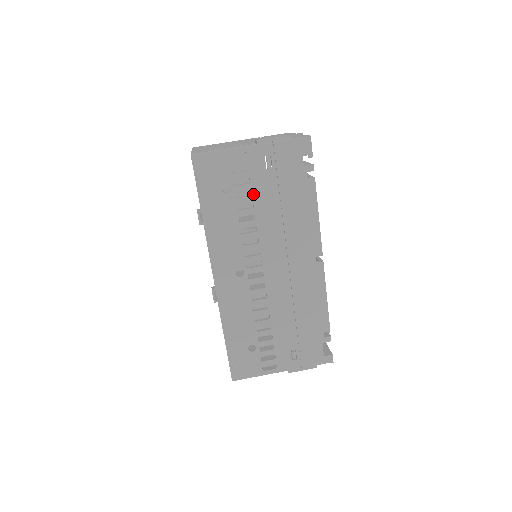
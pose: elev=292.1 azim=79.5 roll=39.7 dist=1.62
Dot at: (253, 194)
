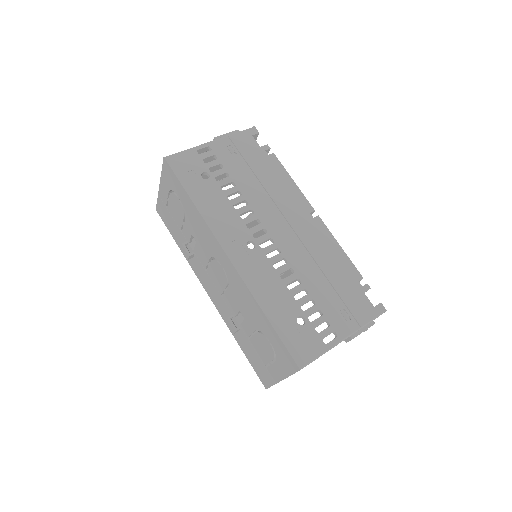
Dot at: (230, 175)
